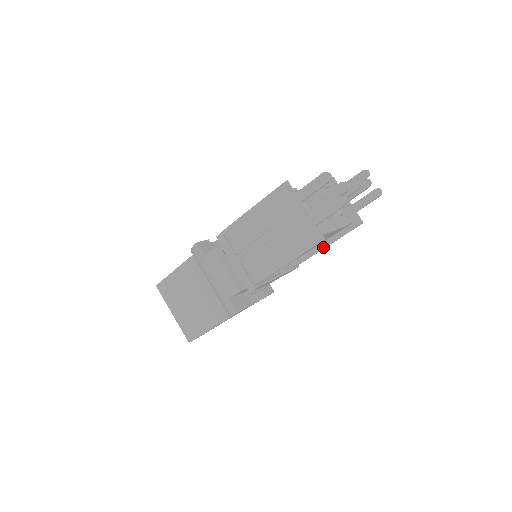
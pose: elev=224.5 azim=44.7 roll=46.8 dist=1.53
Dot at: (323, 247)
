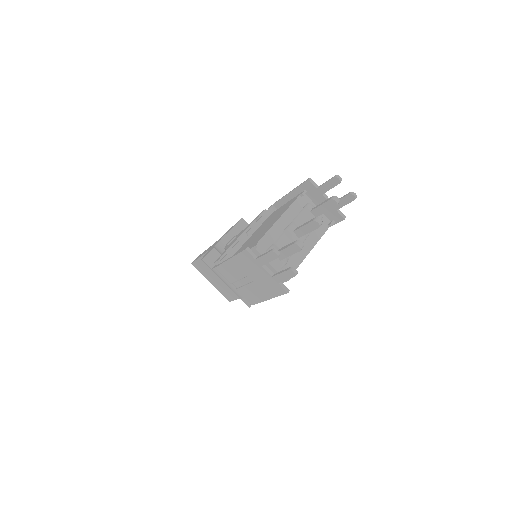
Dot at: occluded
